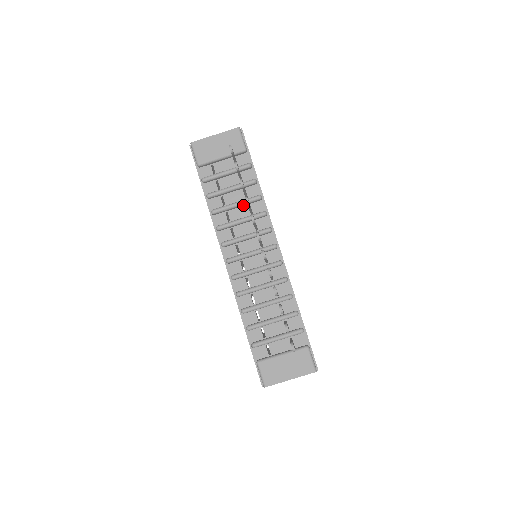
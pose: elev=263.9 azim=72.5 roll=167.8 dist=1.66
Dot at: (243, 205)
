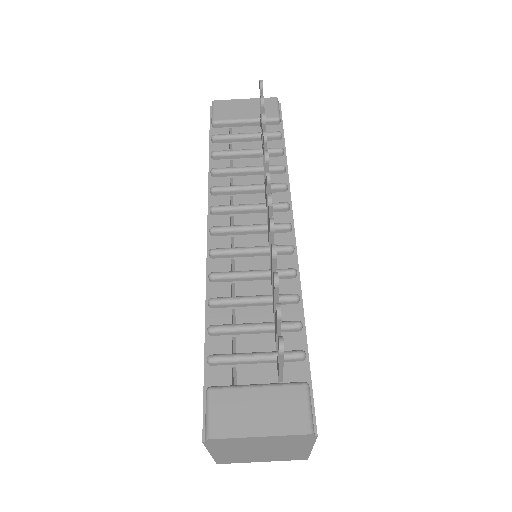
Dot at: (257, 173)
